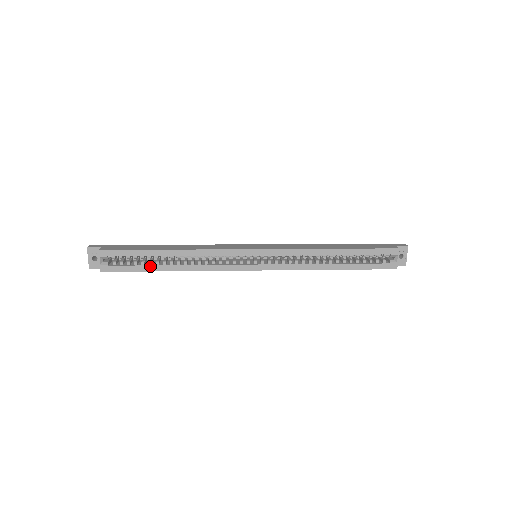
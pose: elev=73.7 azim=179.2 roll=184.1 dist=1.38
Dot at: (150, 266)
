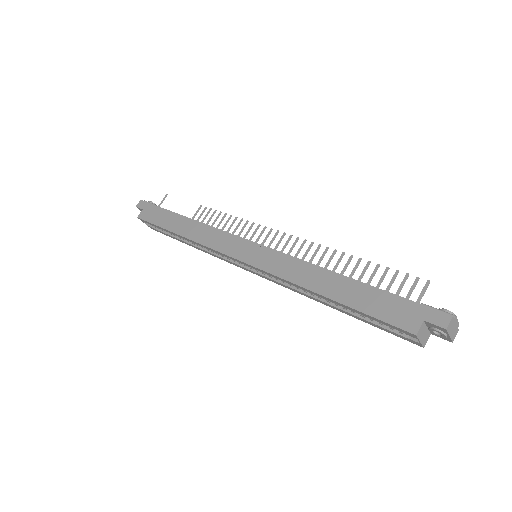
Dot at: (176, 238)
